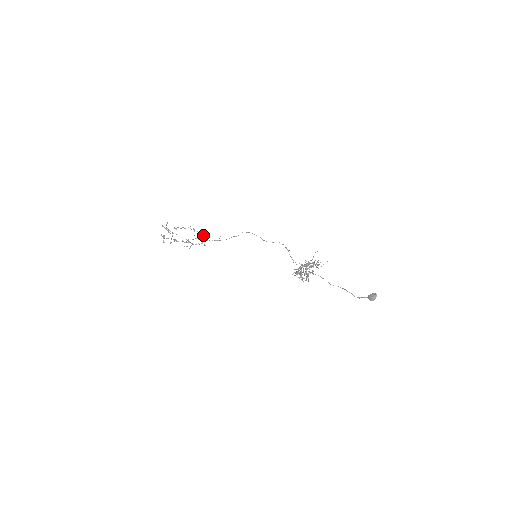
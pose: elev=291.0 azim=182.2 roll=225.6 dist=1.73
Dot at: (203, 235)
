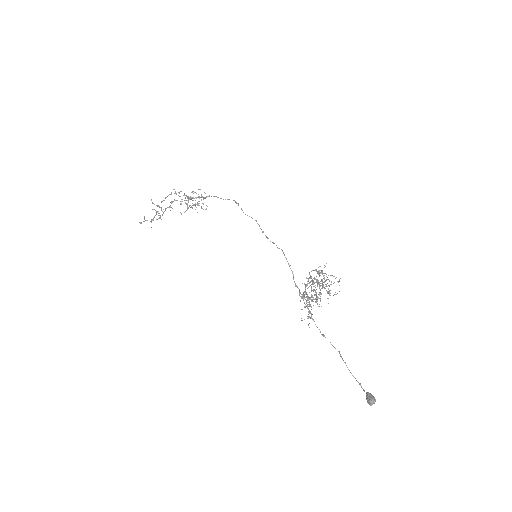
Dot at: (198, 201)
